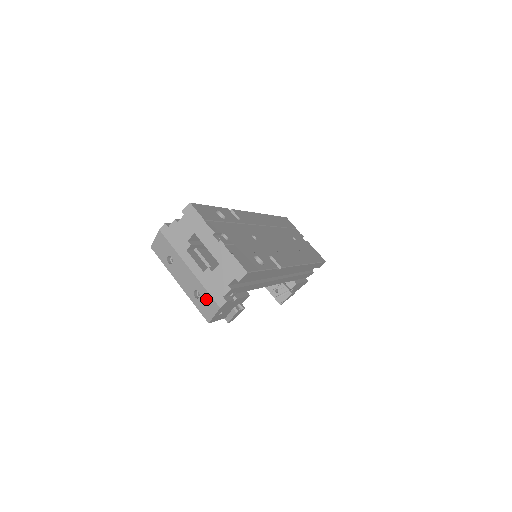
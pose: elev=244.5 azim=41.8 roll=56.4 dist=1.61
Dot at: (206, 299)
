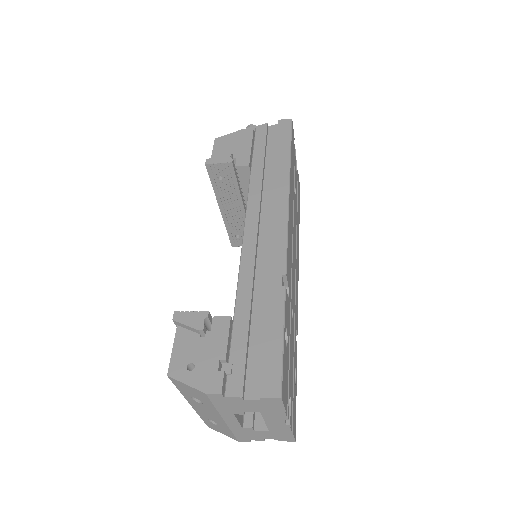
Dot at: (225, 431)
